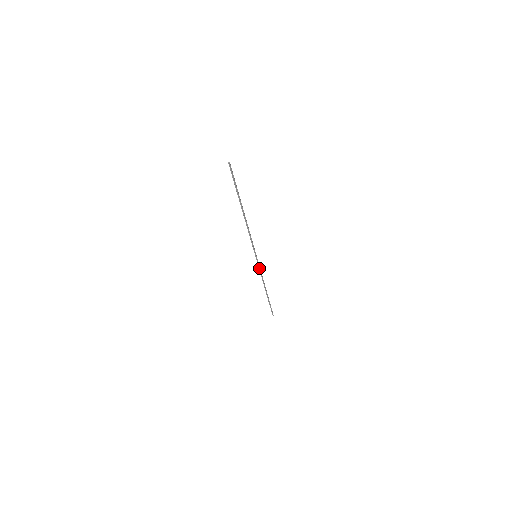
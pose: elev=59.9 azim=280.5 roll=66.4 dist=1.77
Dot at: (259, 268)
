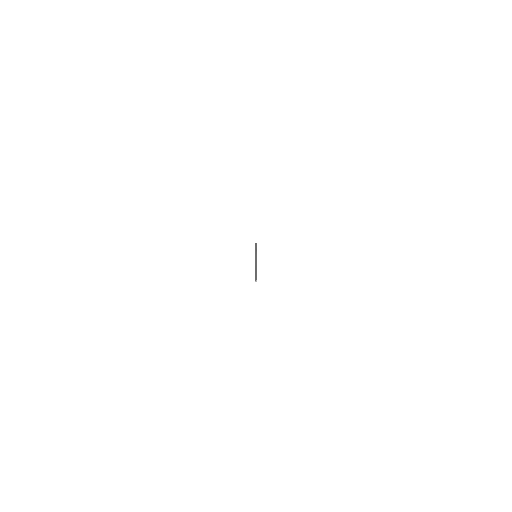
Dot at: occluded
